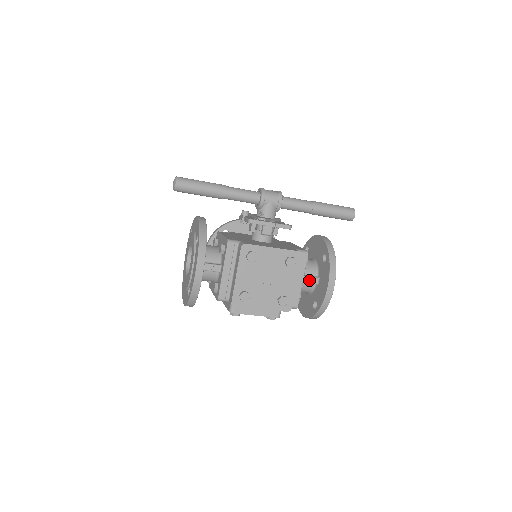
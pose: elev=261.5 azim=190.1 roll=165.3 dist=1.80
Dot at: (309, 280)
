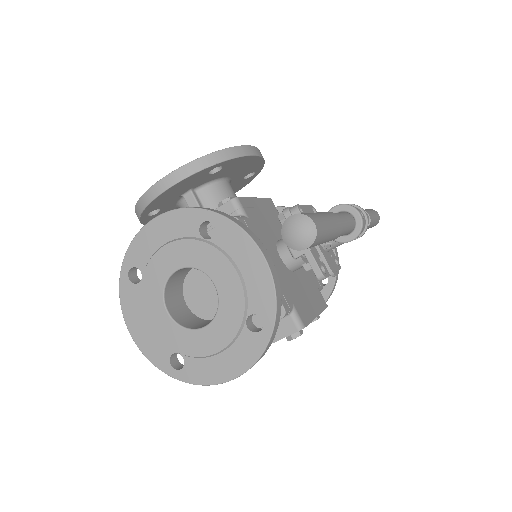
Dot at: occluded
